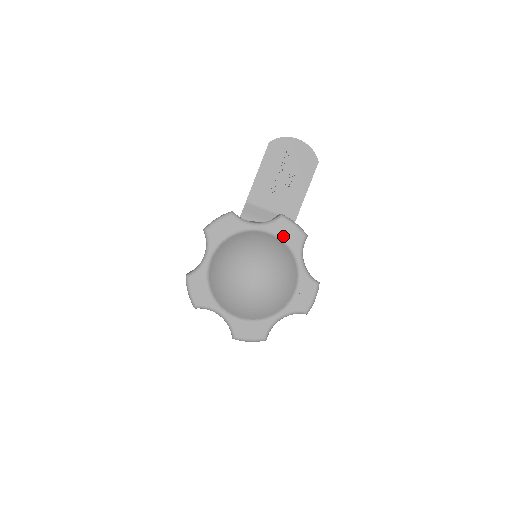
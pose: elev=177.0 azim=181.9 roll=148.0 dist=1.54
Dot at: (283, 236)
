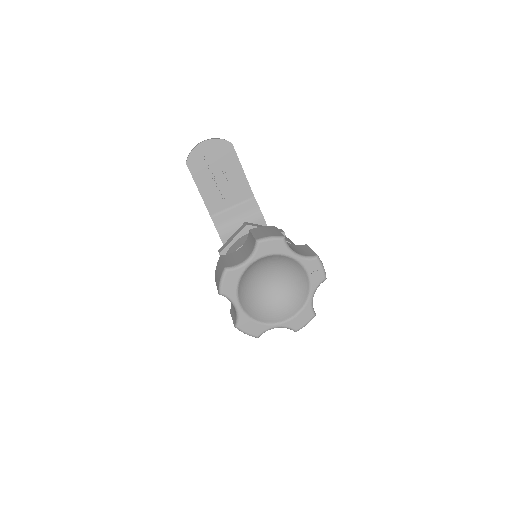
Dot at: (270, 252)
